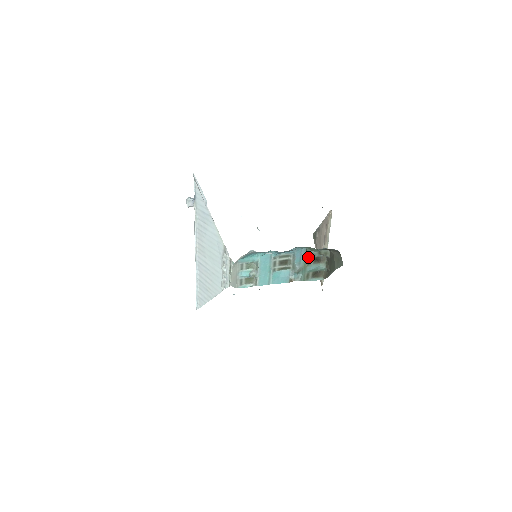
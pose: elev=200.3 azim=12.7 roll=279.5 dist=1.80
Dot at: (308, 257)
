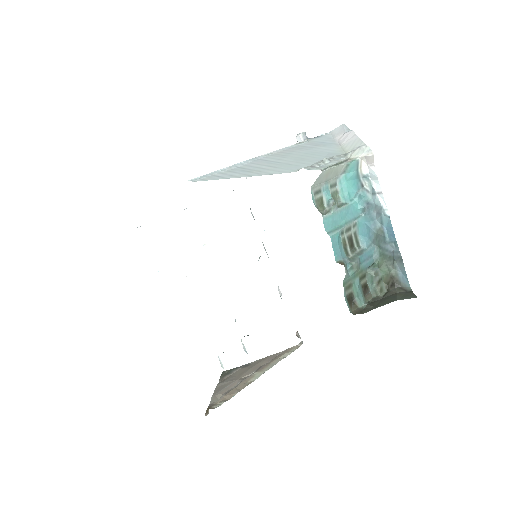
Dot at: (368, 270)
